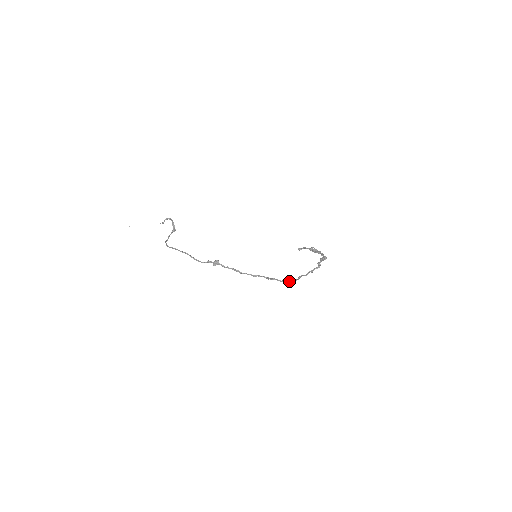
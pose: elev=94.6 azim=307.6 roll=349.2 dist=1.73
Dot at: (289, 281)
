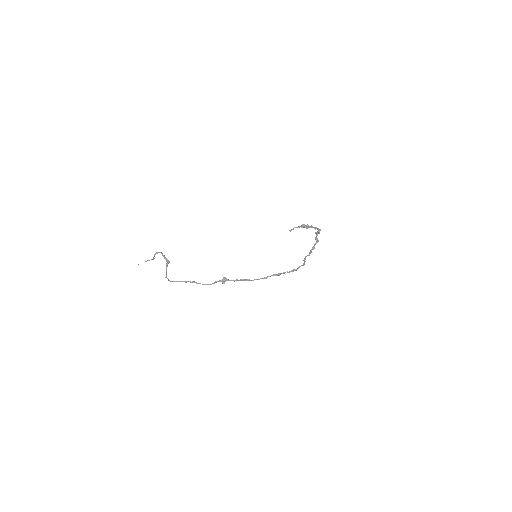
Dot at: (298, 268)
